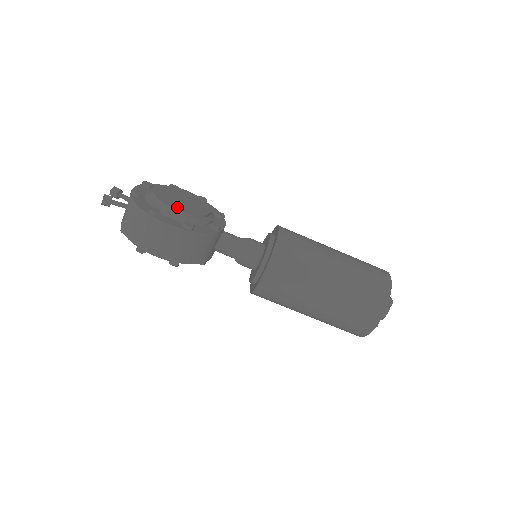
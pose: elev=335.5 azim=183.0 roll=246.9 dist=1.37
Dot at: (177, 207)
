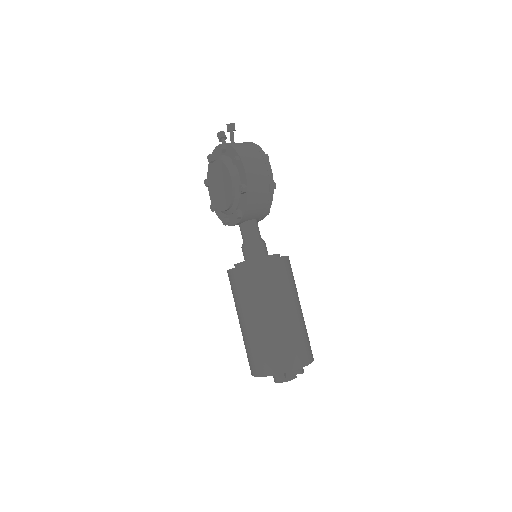
Dot at: occluded
